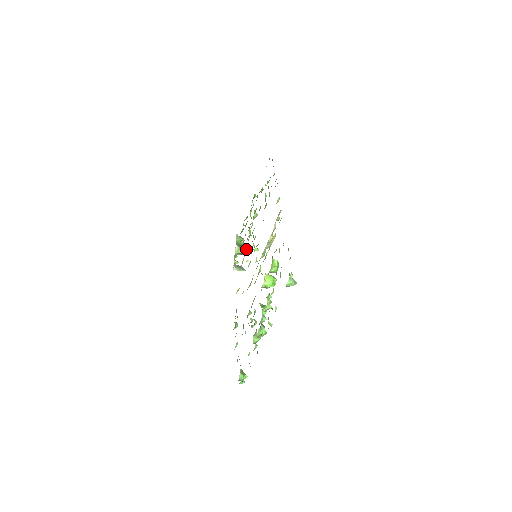
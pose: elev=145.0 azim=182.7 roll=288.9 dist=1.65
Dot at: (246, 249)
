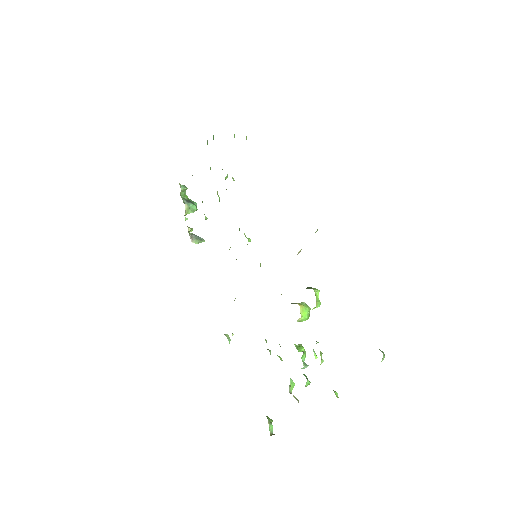
Dot at: (195, 205)
